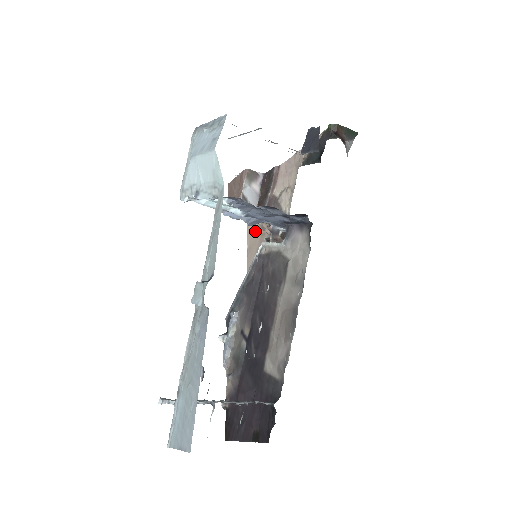
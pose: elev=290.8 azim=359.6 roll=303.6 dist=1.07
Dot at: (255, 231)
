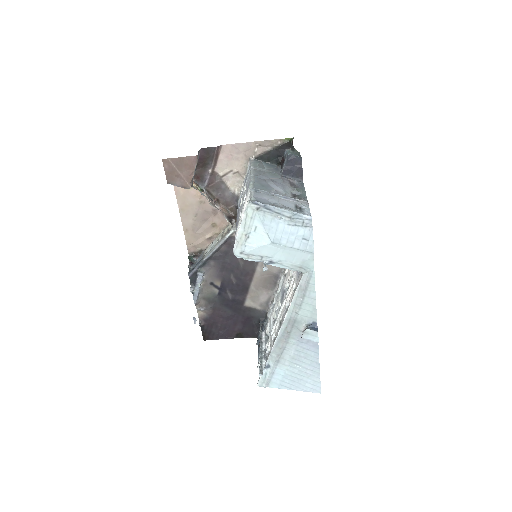
Dot at: (190, 197)
